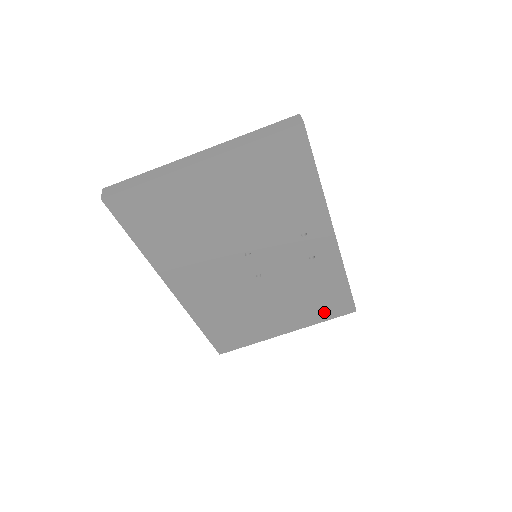
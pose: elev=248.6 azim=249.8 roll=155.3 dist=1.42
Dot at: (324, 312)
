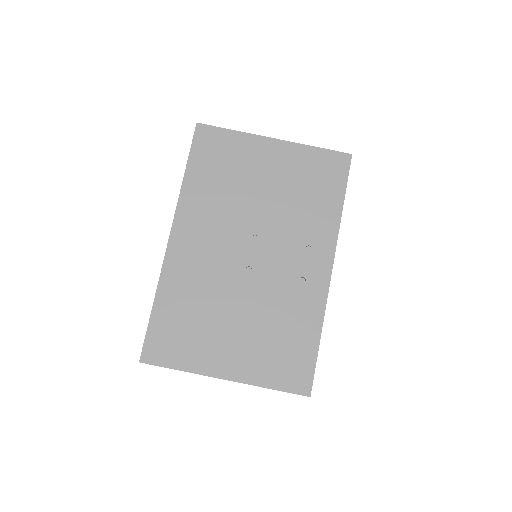
Dot at: (278, 372)
